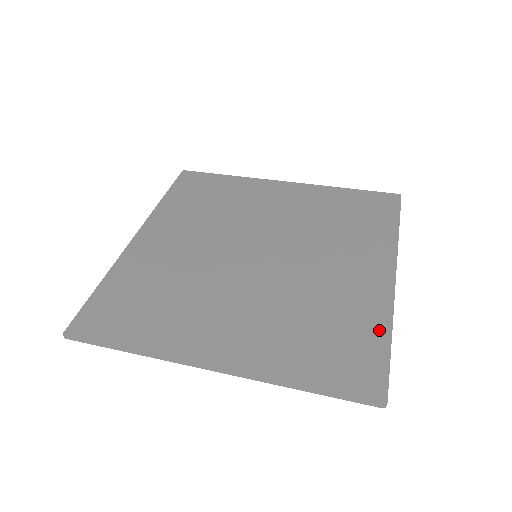
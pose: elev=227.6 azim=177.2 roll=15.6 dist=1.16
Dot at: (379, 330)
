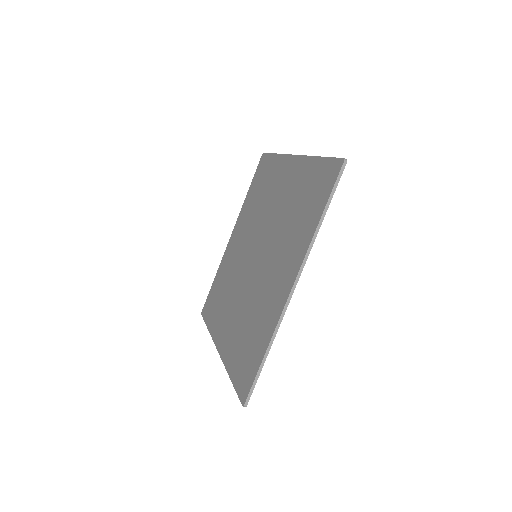
Dot at: (313, 165)
